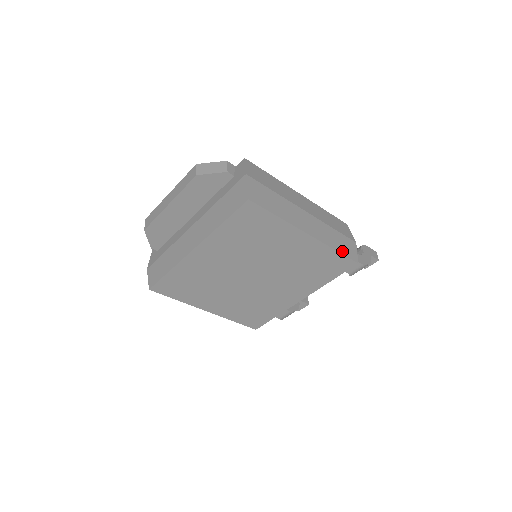
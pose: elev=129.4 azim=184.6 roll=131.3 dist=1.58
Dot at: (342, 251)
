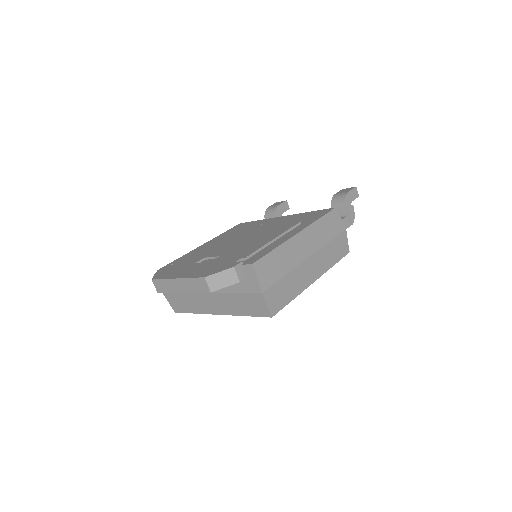
Dot at: (338, 258)
